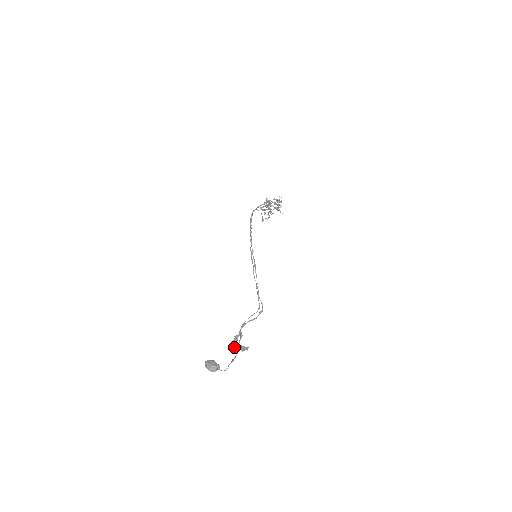
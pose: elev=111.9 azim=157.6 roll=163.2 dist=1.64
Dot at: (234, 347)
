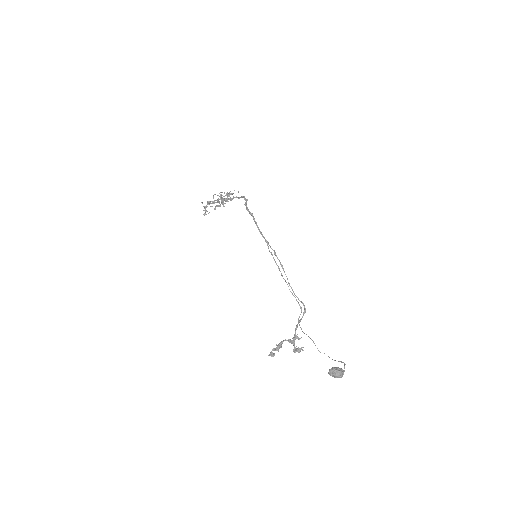
Dot at: (272, 352)
